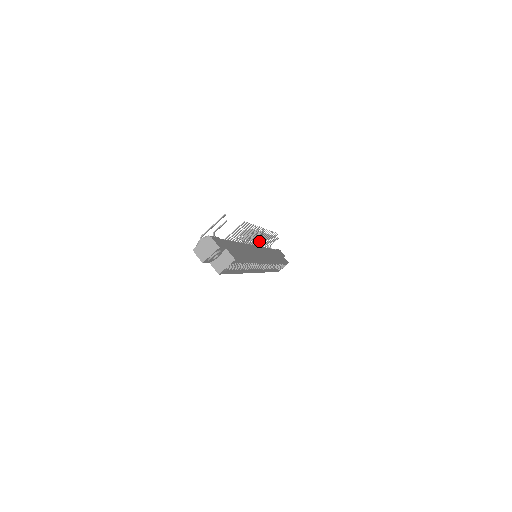
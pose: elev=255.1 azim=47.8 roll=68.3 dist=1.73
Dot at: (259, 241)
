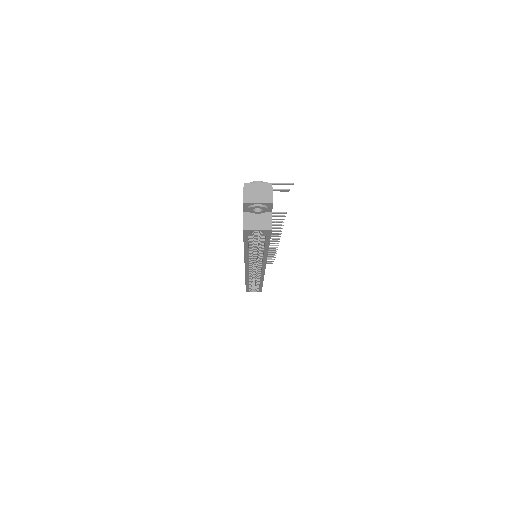
Dot at: occluded
